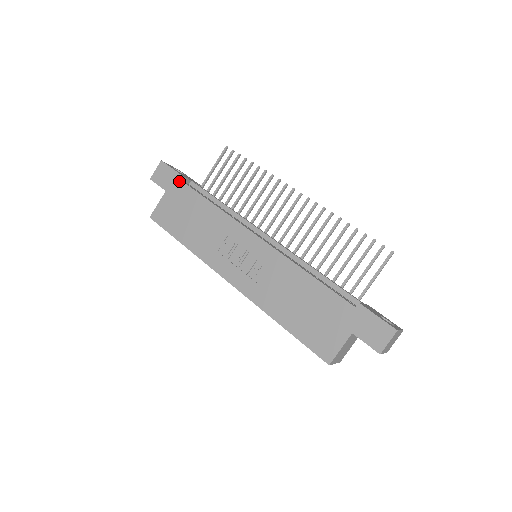
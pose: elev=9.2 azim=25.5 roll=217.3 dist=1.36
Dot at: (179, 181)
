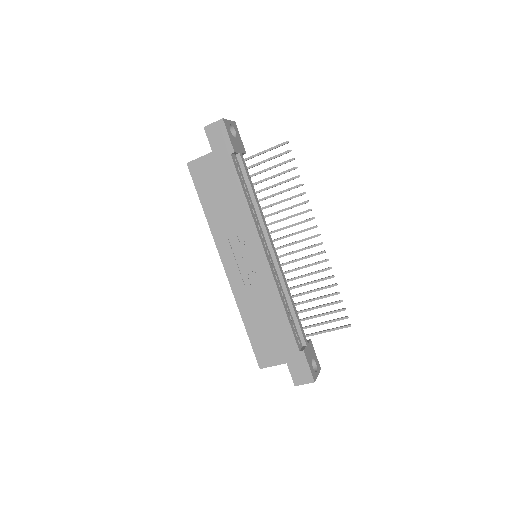
Dot at: (228, 153)
